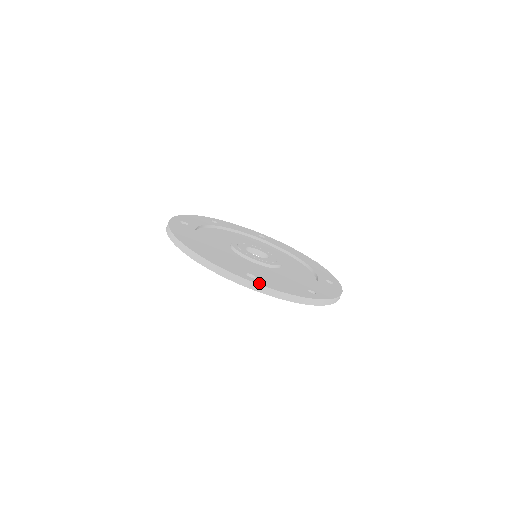
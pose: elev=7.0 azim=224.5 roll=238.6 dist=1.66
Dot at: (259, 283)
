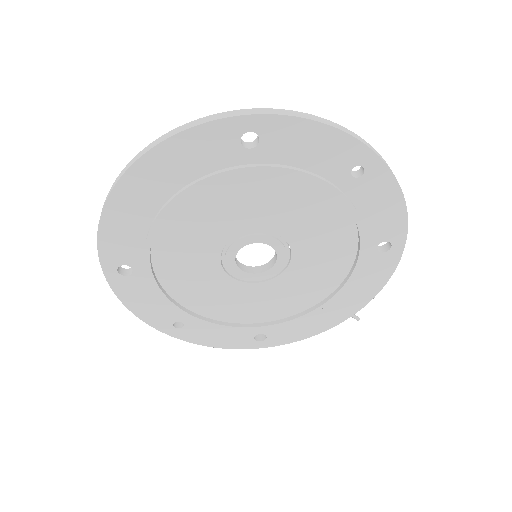
Dot at: occluded
